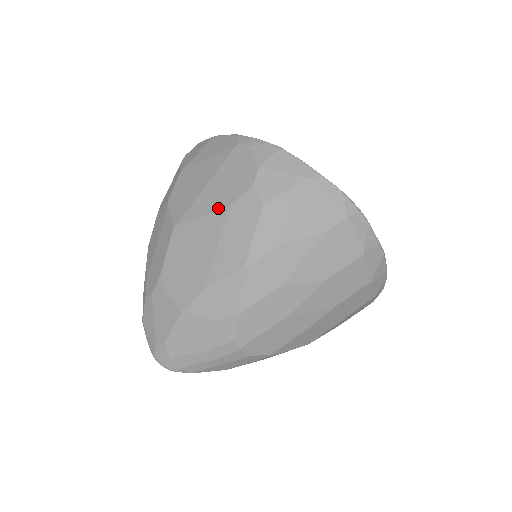
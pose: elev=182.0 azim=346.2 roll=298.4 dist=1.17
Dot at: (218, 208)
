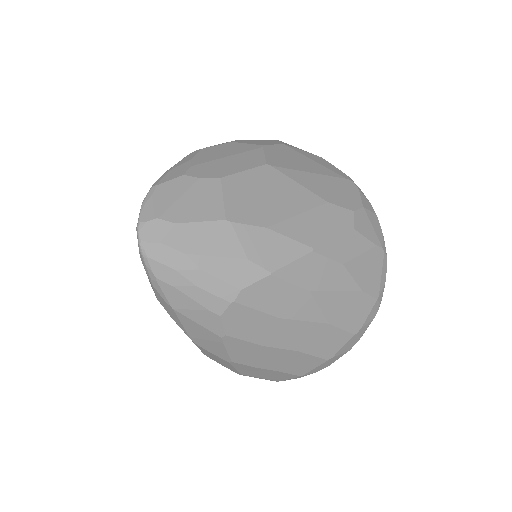
Dot at: (318, 194)
